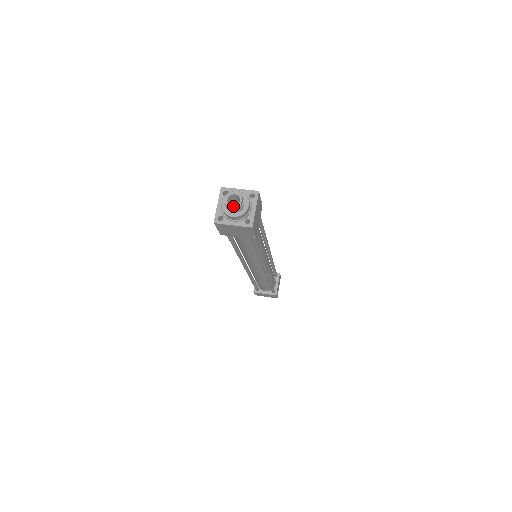
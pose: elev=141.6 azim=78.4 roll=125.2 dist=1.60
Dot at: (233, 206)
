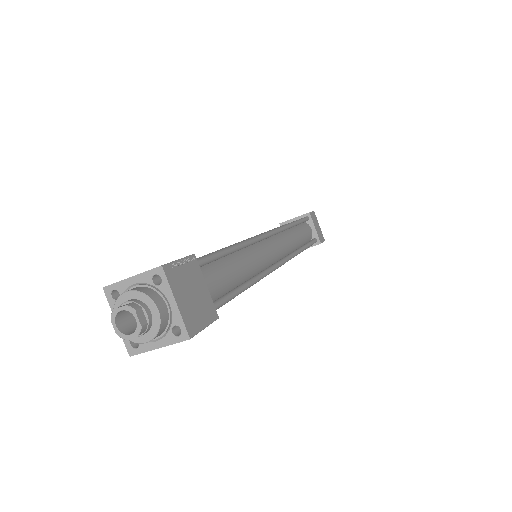
Dot at: (116, 327)
